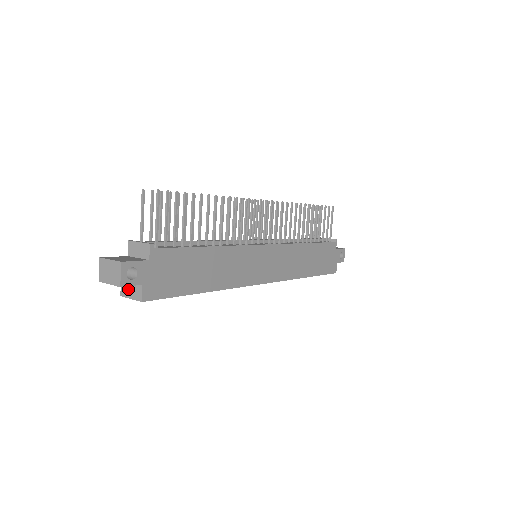
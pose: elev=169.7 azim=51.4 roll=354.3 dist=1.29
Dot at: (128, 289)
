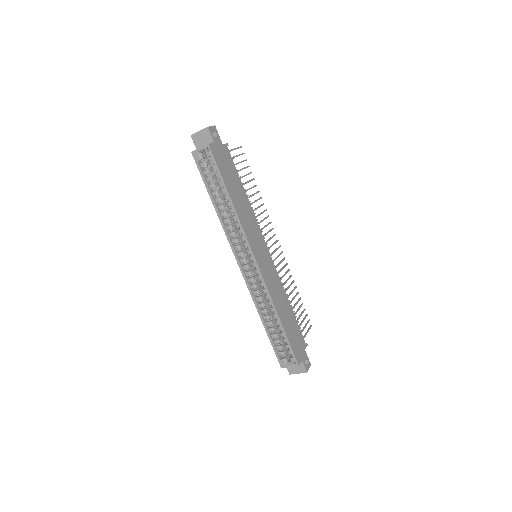
Dot at: occluded
